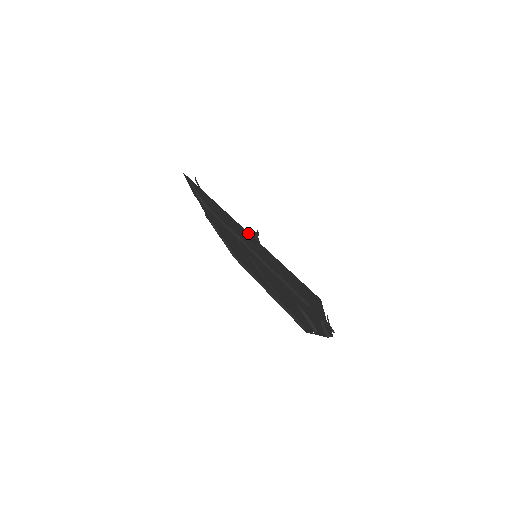
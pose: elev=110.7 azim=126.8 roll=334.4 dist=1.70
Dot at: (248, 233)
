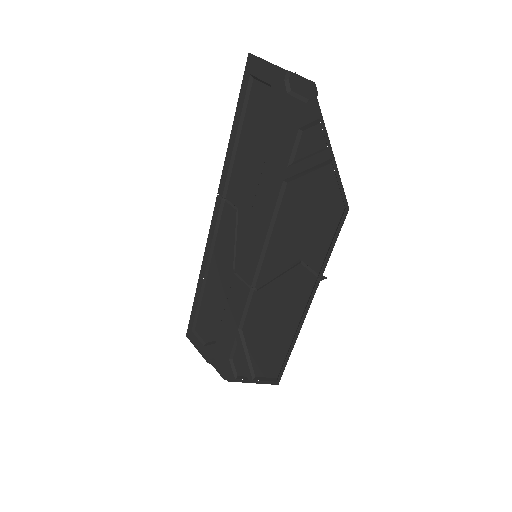
Dot at: (216, 203)
